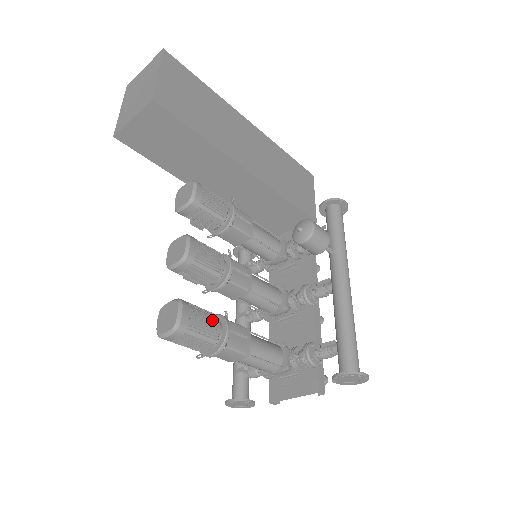
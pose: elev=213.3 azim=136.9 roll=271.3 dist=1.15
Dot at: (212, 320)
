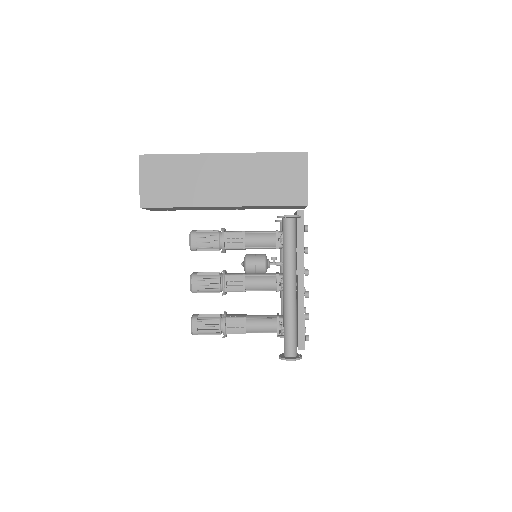
Dot at: (214, 323)
